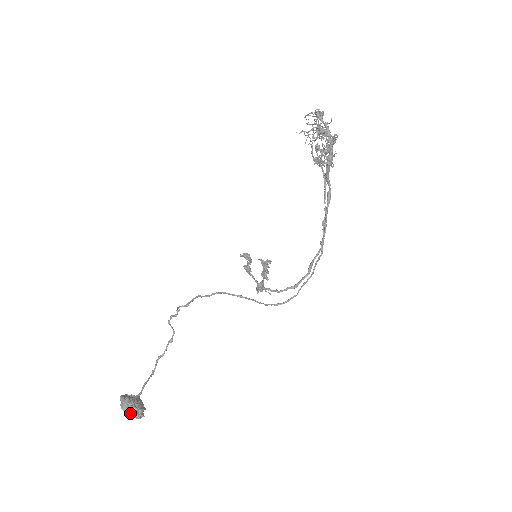
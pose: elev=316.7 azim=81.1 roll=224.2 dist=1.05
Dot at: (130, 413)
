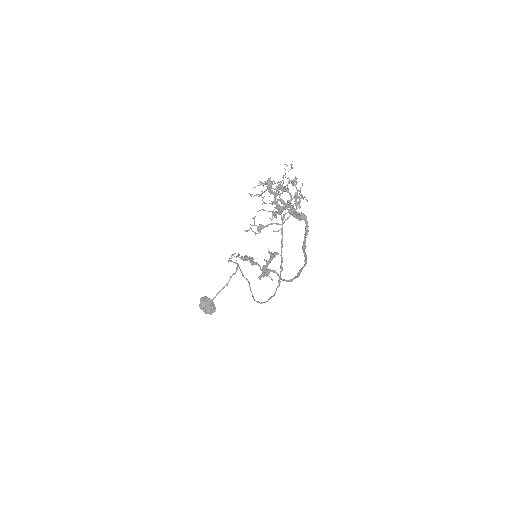
Dot at: (203, 311)
